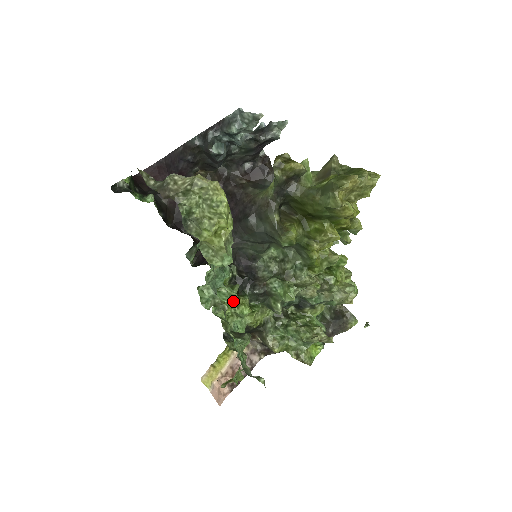
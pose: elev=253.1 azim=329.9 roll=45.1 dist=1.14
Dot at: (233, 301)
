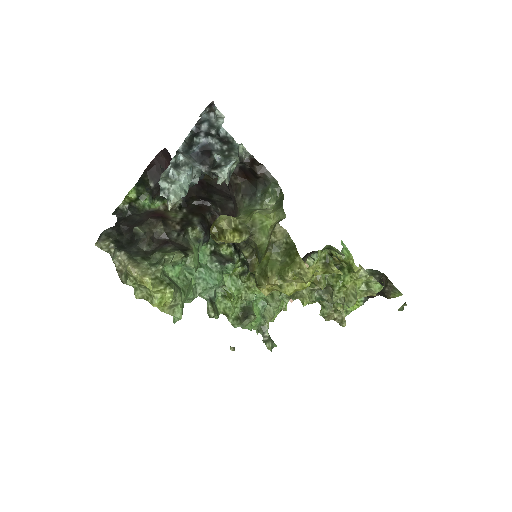
Dot at: (232, 296)
